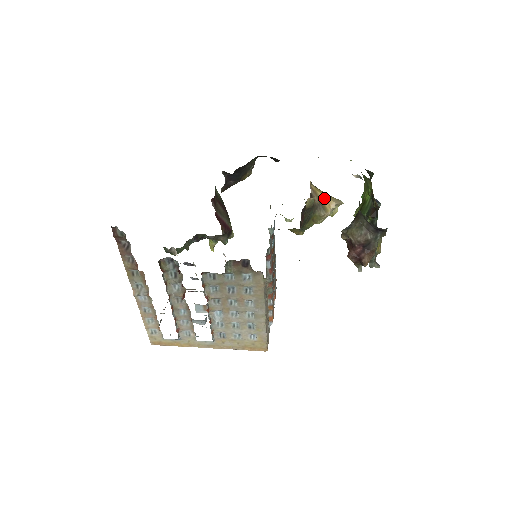
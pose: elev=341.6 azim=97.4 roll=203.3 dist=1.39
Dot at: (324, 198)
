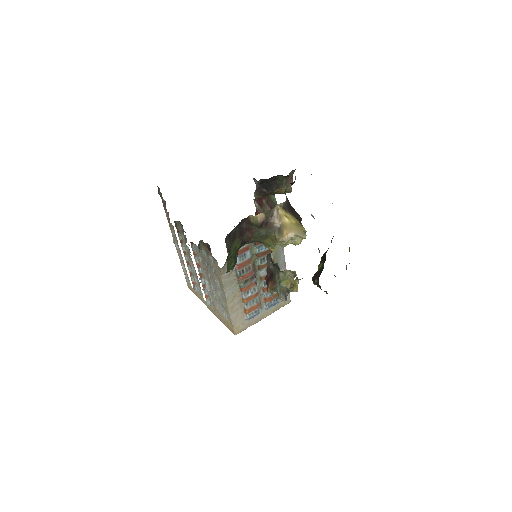
Dot at: (288, 225)
